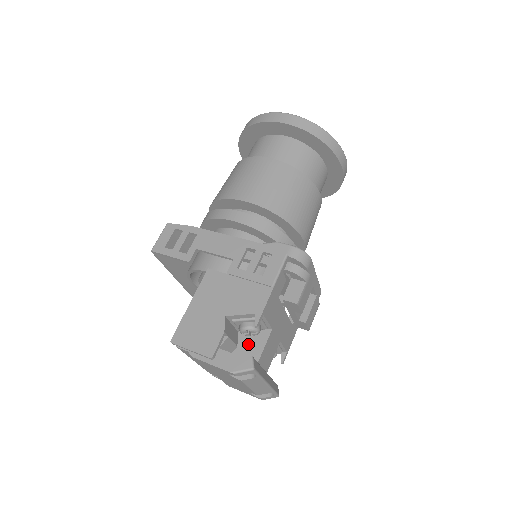
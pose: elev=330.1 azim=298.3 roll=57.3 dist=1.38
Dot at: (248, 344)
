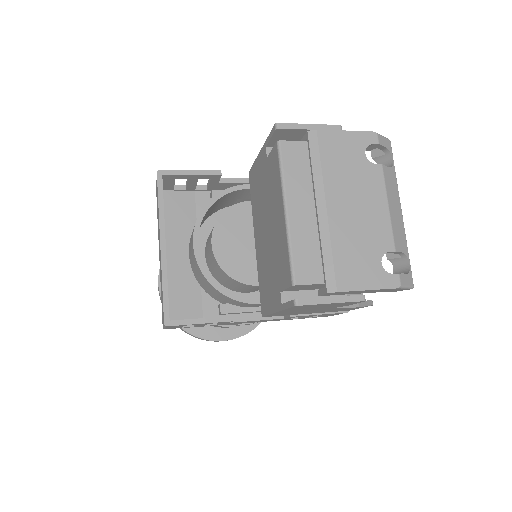
Dot at: occluded
